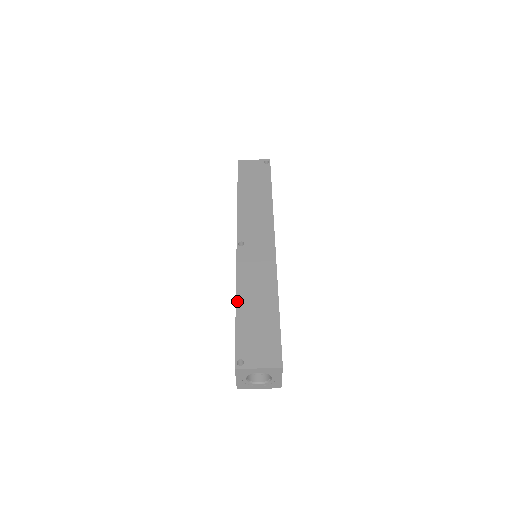
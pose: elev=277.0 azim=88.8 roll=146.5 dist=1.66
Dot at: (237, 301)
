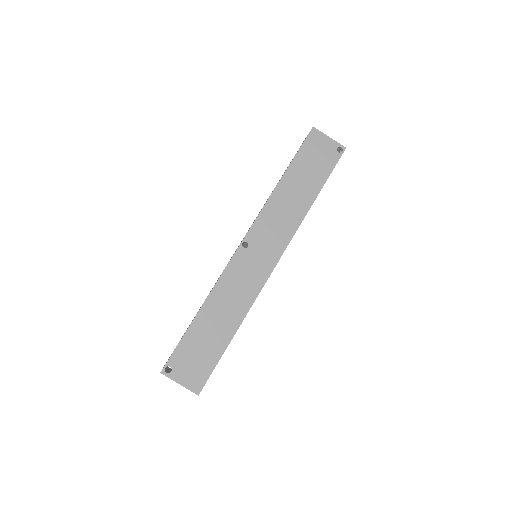
Dot at: (202, 308)
